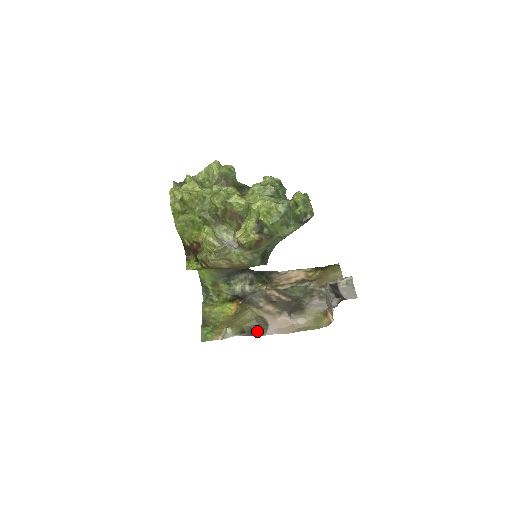
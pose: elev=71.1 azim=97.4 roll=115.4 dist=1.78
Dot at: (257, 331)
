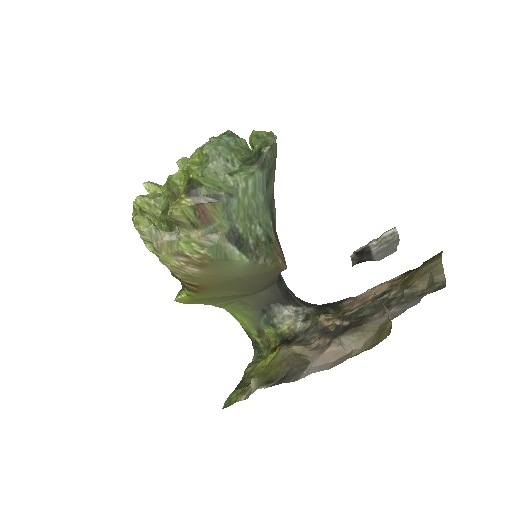
Dot at: (289, 376)
